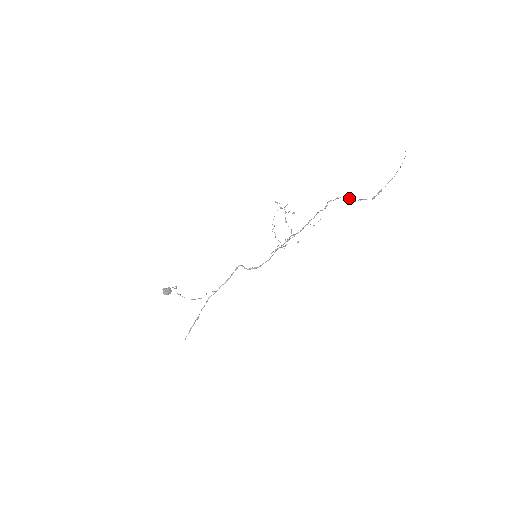
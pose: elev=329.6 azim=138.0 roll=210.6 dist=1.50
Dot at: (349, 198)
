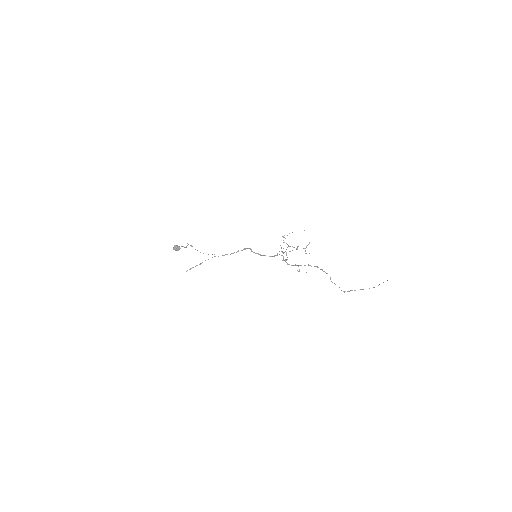
Dot at: occluded
